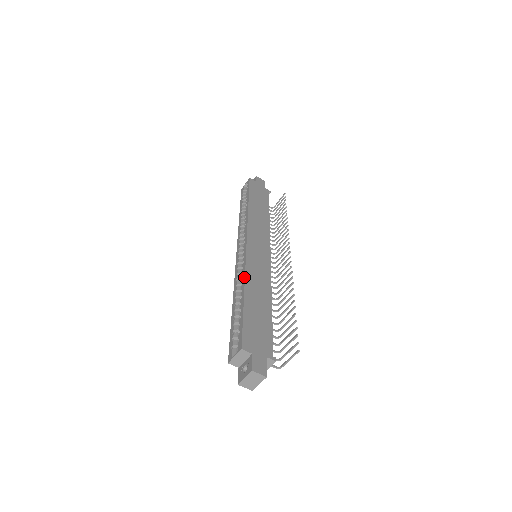
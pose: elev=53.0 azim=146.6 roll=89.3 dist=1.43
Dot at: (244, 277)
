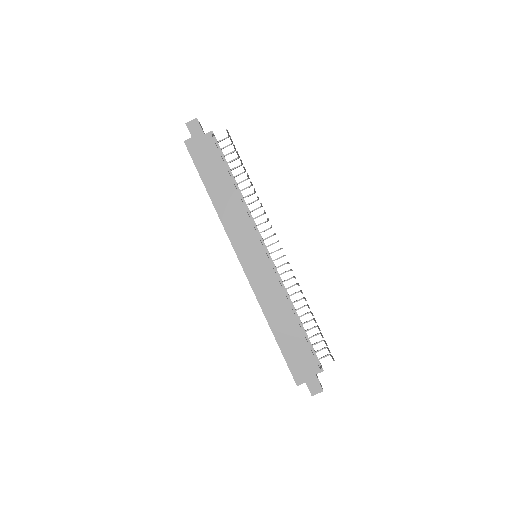
Dot at: occluded
